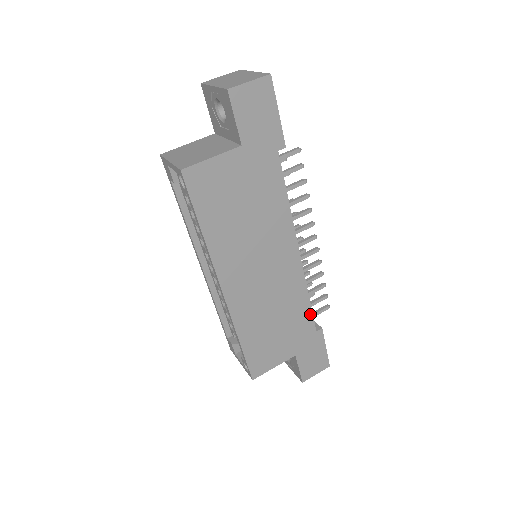
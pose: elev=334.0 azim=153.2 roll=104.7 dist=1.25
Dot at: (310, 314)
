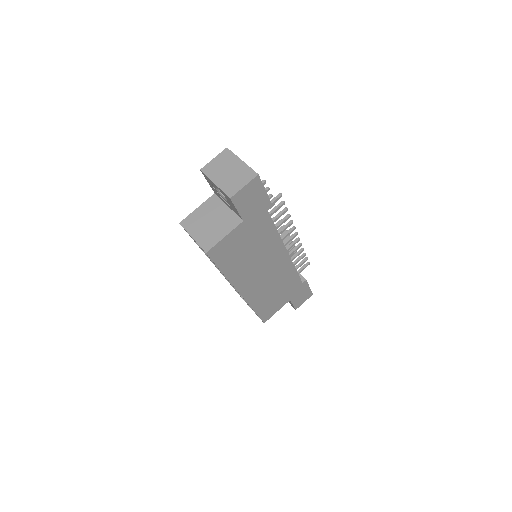
Dot at: (298, 277)
